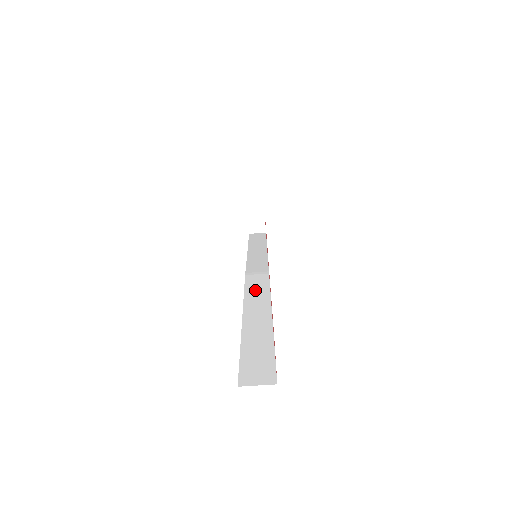
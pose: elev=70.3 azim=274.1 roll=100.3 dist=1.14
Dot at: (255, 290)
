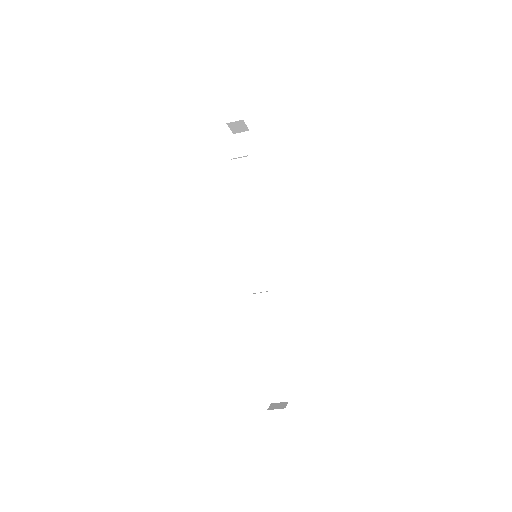
Dot at: (262, 295)
